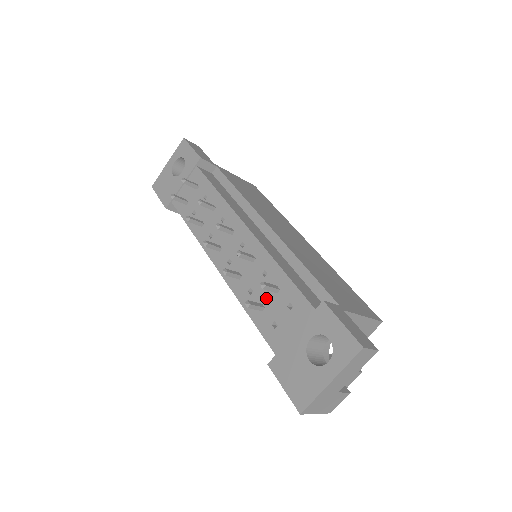
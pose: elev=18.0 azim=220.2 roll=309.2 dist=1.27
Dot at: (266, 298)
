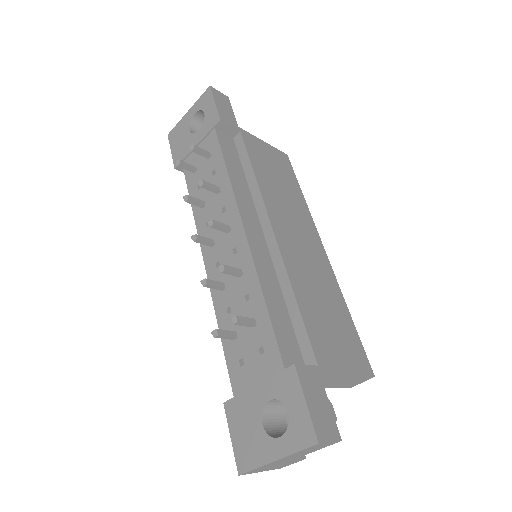
Dot at: (241, 327)
